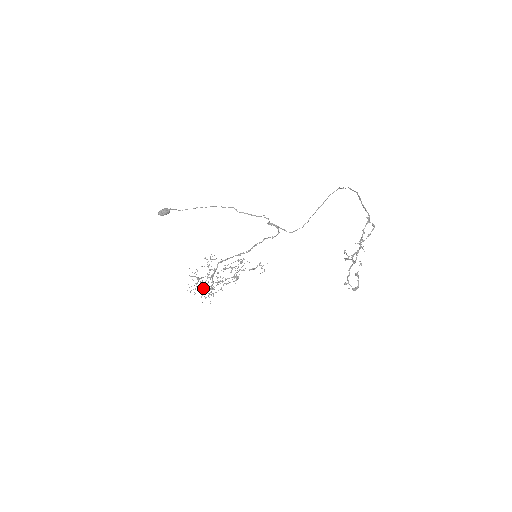
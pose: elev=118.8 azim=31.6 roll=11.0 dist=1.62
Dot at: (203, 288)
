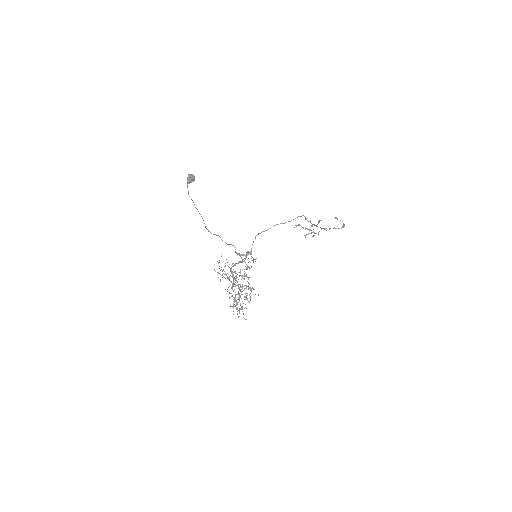
Dot at: occluded
